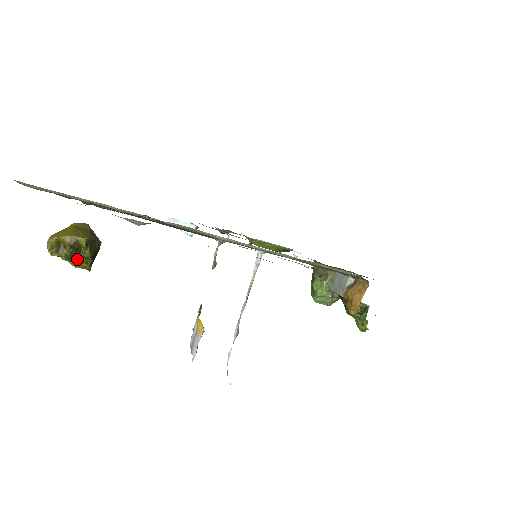
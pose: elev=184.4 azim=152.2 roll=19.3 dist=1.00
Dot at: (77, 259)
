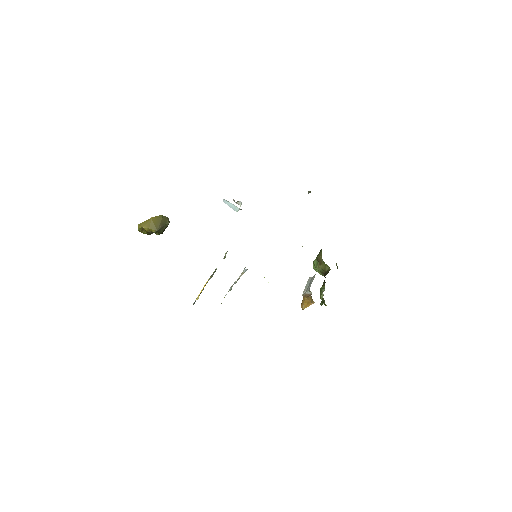
Dot at: occluded
